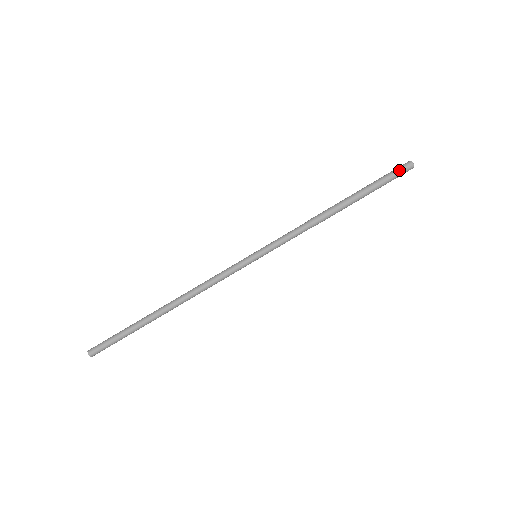
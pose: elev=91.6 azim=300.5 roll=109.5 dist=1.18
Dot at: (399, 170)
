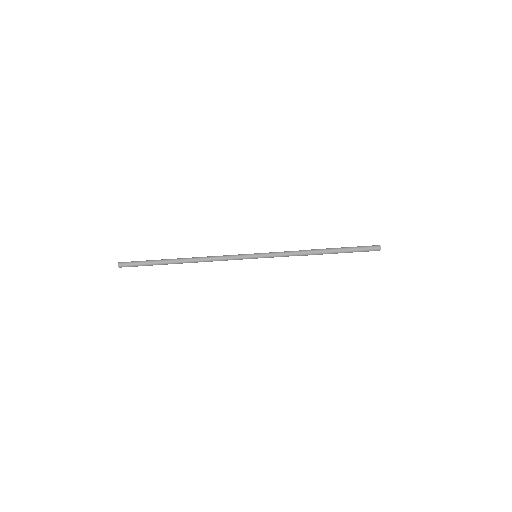
Dot at: (369, 246)
